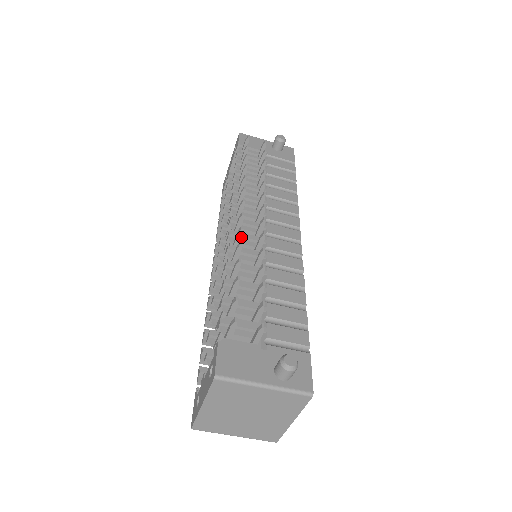
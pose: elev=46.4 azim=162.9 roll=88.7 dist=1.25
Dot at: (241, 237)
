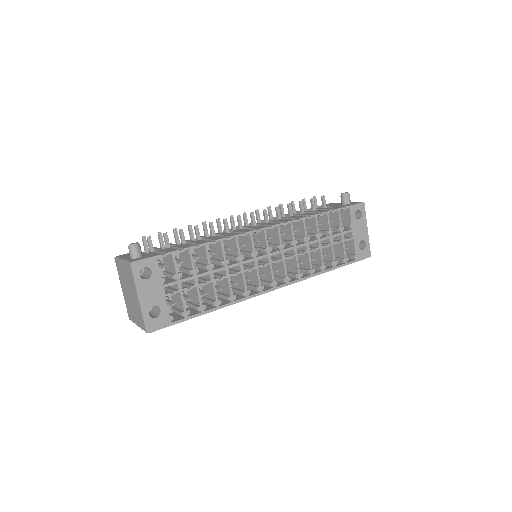
Dot at: (218, 226)
